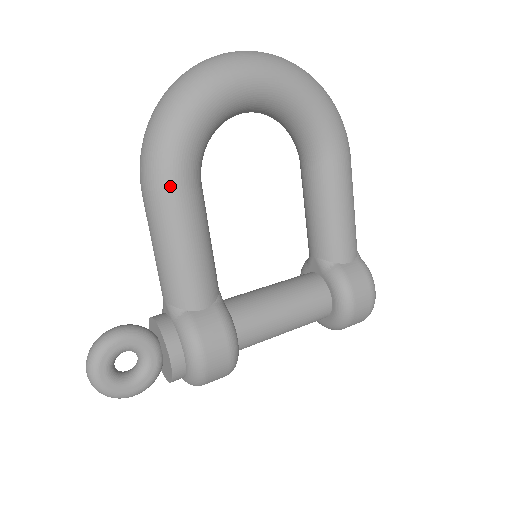
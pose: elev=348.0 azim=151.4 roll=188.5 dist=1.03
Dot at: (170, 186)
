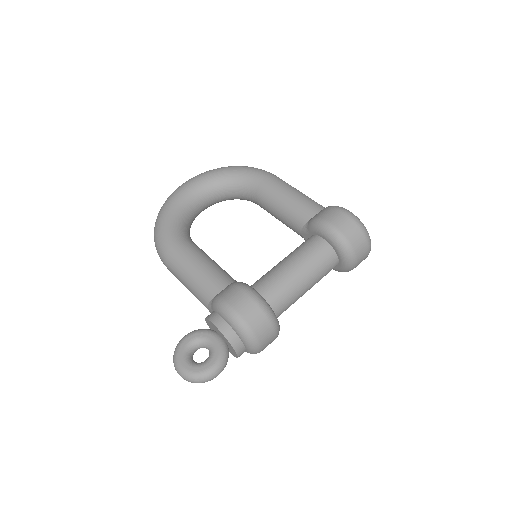
Dot at: (169, 247)
